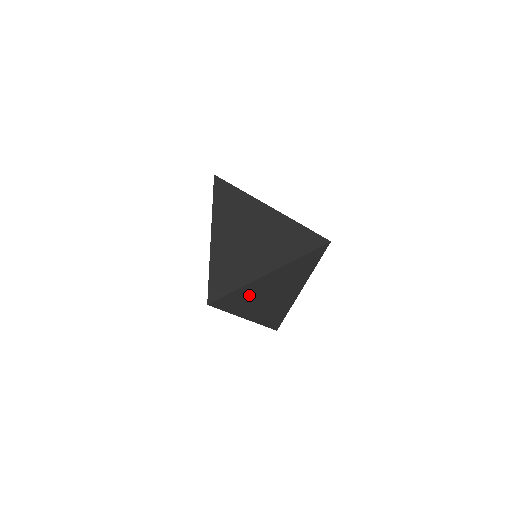
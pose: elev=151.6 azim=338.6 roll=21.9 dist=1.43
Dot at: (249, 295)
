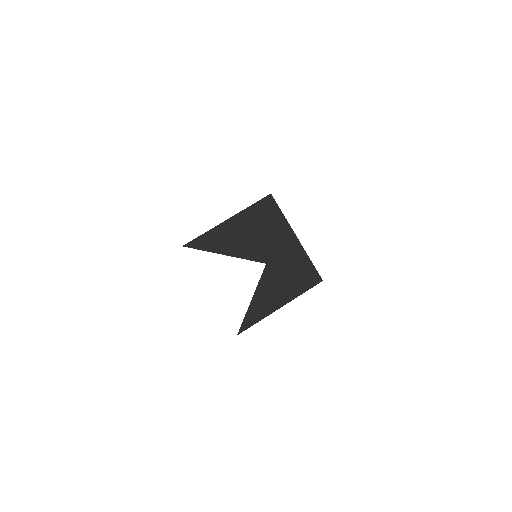
Dot at: (277, 249)
